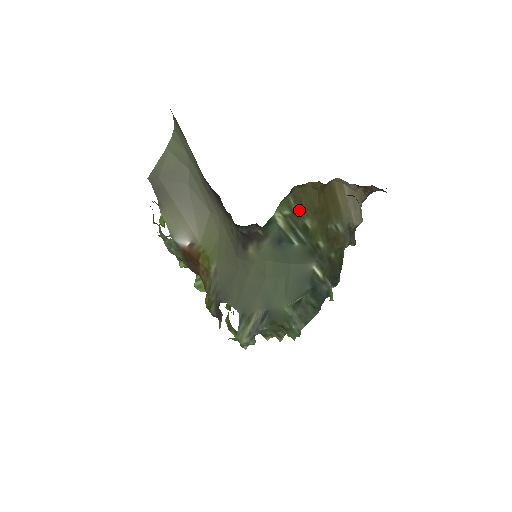
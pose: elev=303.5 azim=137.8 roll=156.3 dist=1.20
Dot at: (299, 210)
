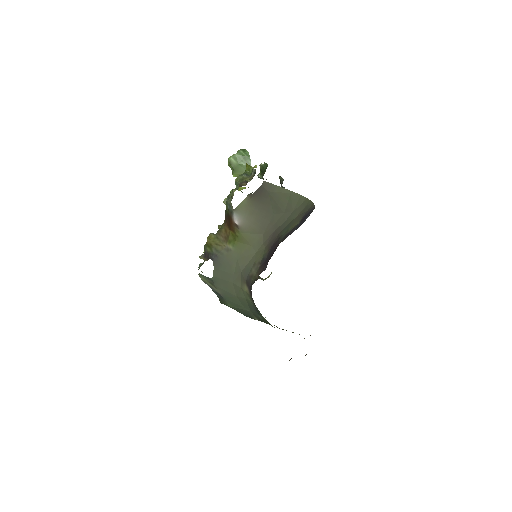
Dot at: occluded
